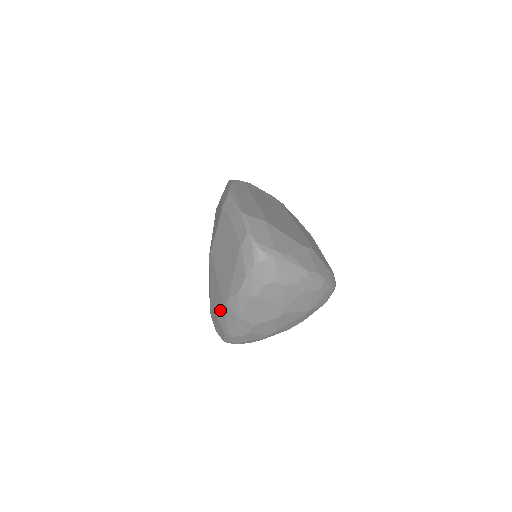
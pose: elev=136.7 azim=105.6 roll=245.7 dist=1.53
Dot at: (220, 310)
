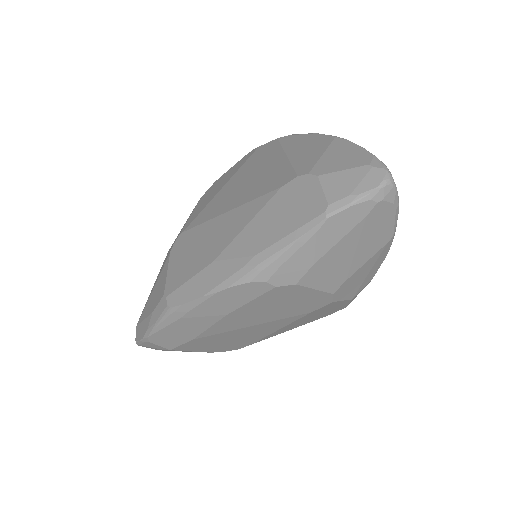
Dot at: occluded
